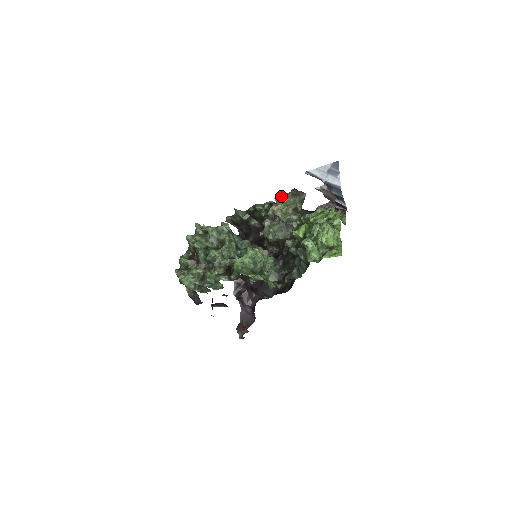
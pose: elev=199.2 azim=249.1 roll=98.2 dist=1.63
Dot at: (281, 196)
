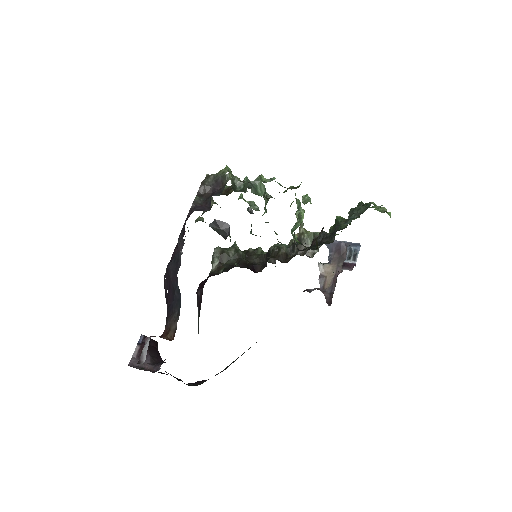
Dot at: occluded
